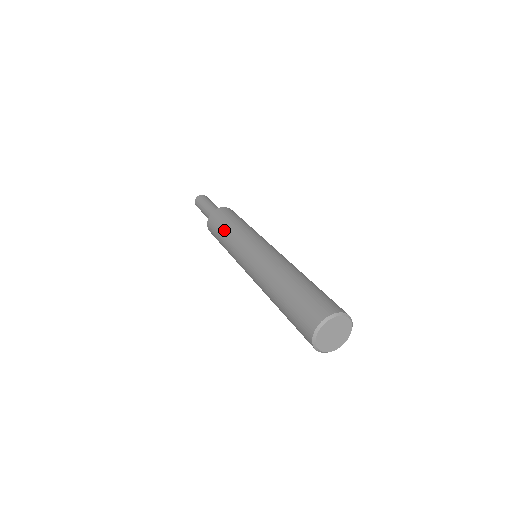
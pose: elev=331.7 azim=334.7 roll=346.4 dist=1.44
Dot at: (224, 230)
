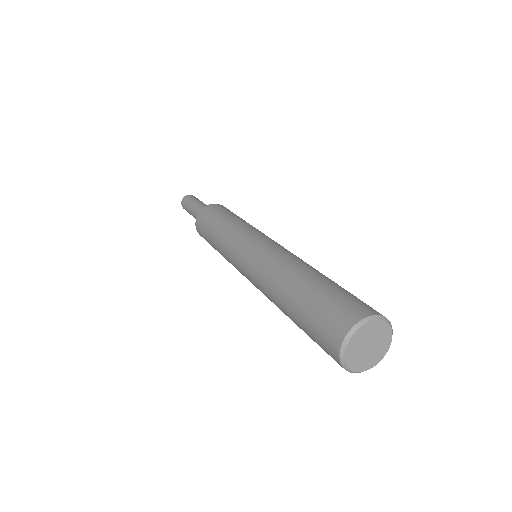
Dot at: (229, 217)
